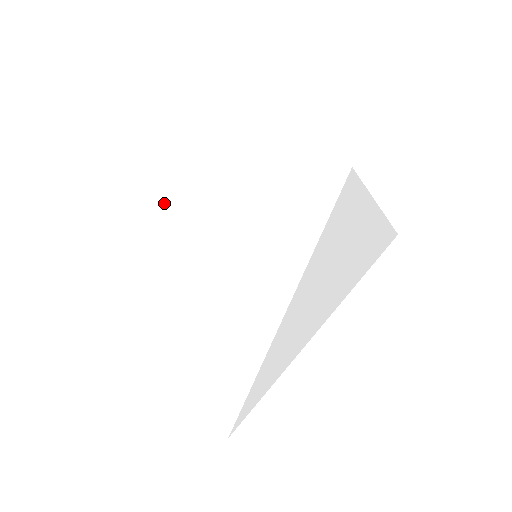
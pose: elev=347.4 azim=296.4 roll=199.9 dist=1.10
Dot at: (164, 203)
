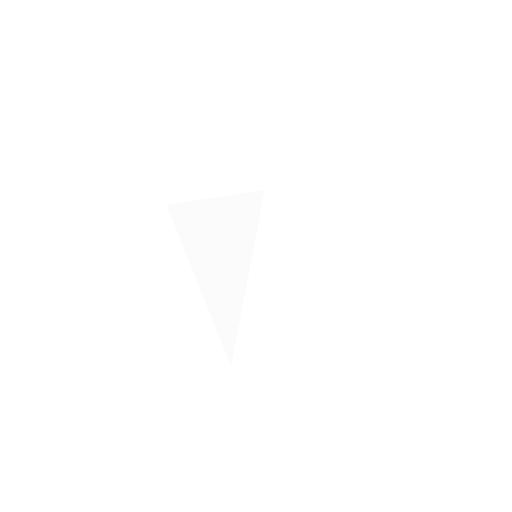
Dot at: (195, 221)
